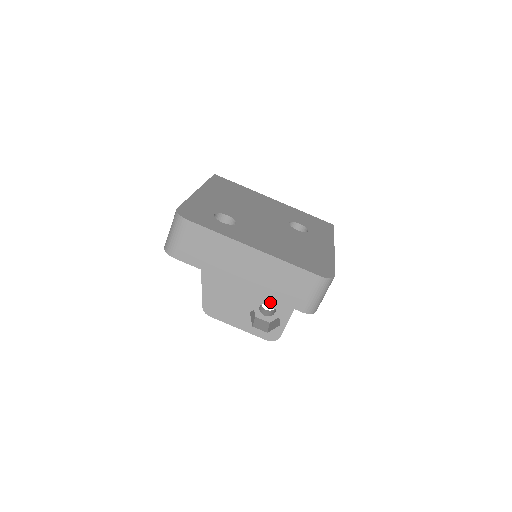
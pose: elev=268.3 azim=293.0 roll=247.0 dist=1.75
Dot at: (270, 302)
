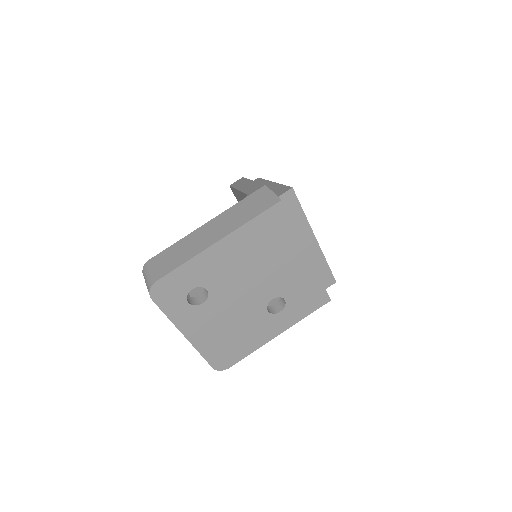
Dot at: occluded
